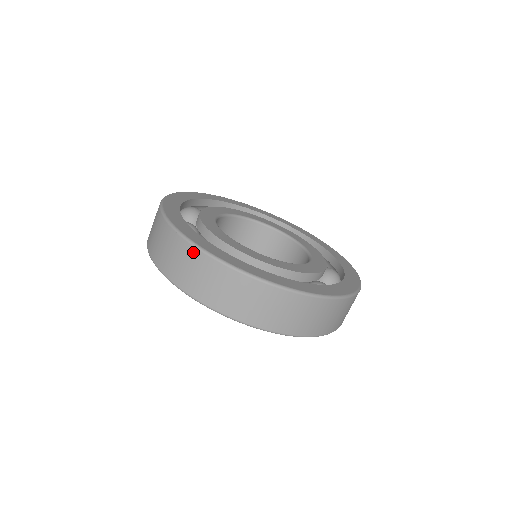
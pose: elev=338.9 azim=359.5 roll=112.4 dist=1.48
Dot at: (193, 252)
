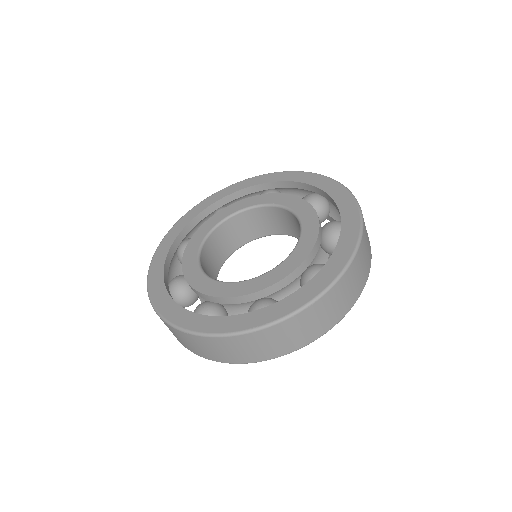
Dot at: occluded
